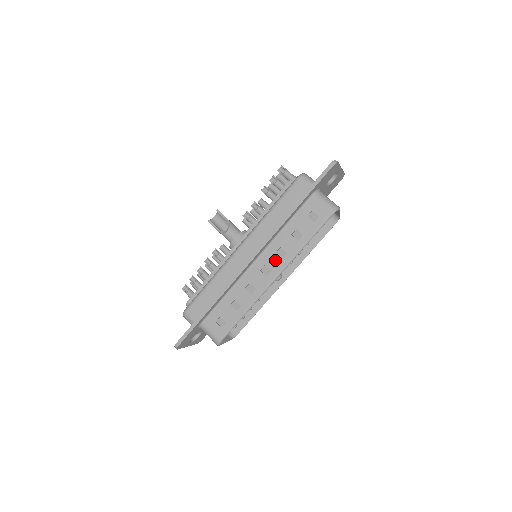
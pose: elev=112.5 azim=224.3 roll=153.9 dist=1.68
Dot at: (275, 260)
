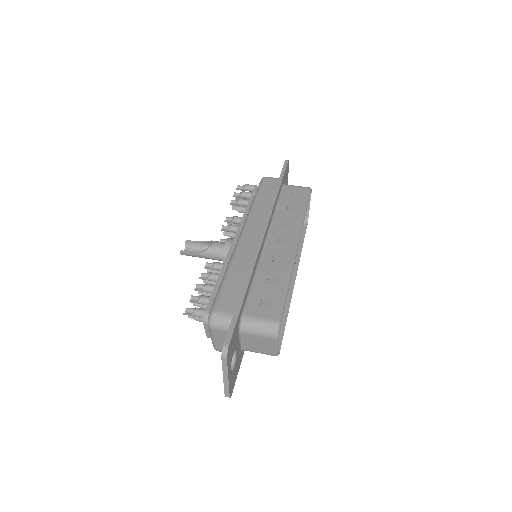
Dot at: (286, 231)
